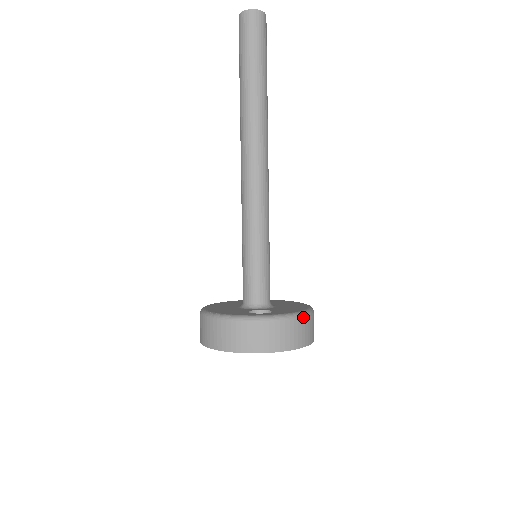
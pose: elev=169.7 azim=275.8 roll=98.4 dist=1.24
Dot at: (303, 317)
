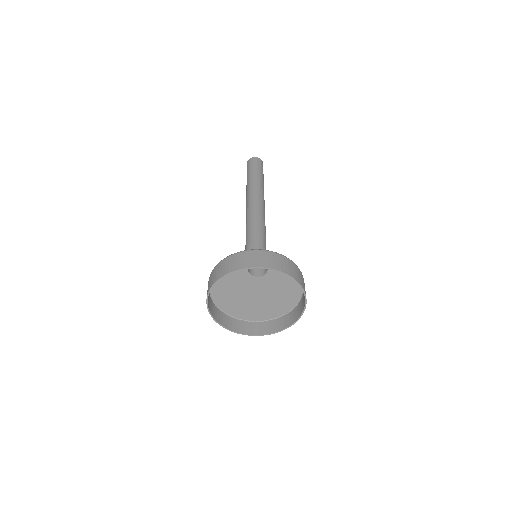
Dot at: (292, 262)
